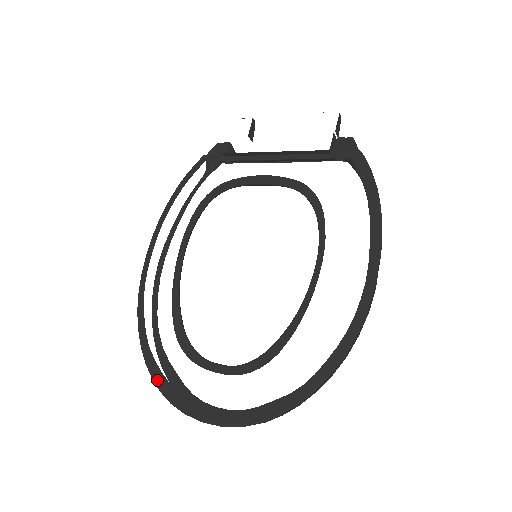
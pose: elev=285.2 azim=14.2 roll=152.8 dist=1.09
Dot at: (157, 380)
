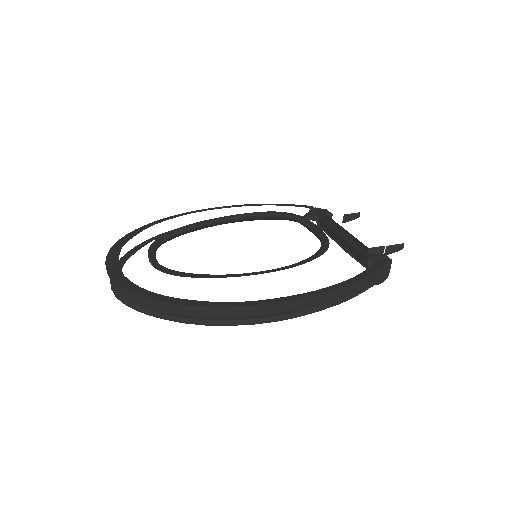
Dot at: (126, 237)
